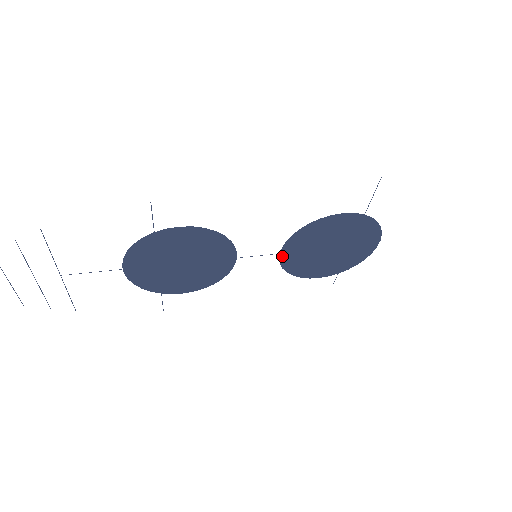
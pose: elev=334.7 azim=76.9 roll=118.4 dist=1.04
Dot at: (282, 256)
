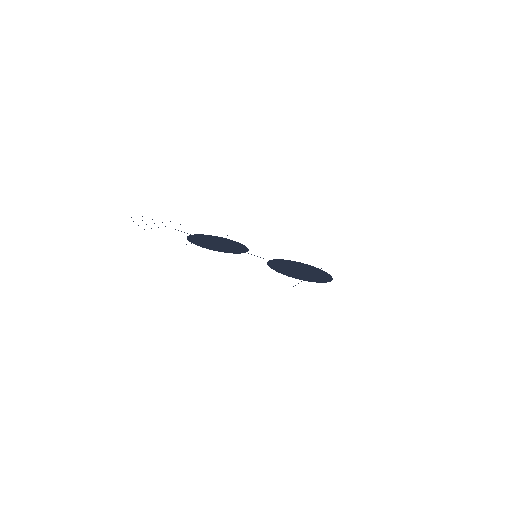
Dot at: (272, 260)
